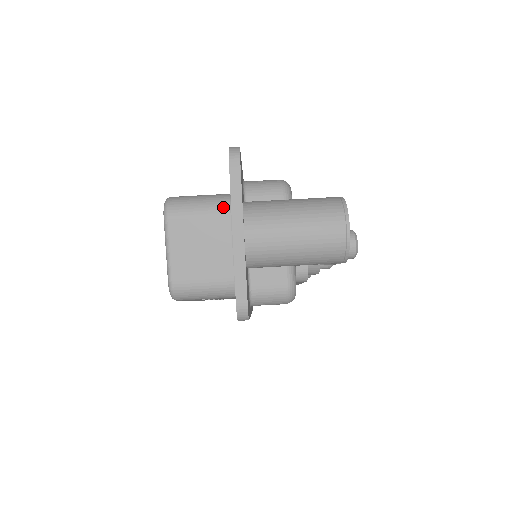
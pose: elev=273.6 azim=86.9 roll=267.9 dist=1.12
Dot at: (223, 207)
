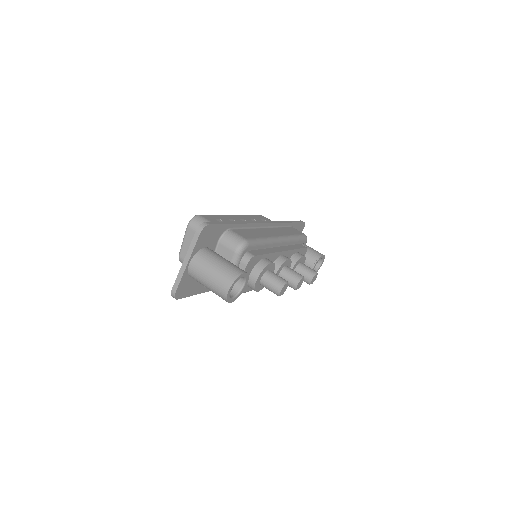
Dot at: occluded
